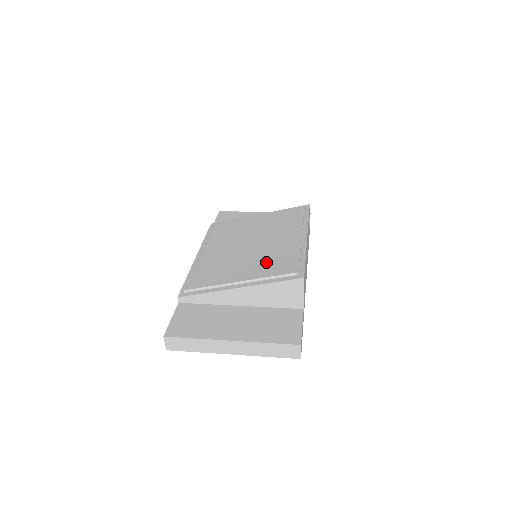
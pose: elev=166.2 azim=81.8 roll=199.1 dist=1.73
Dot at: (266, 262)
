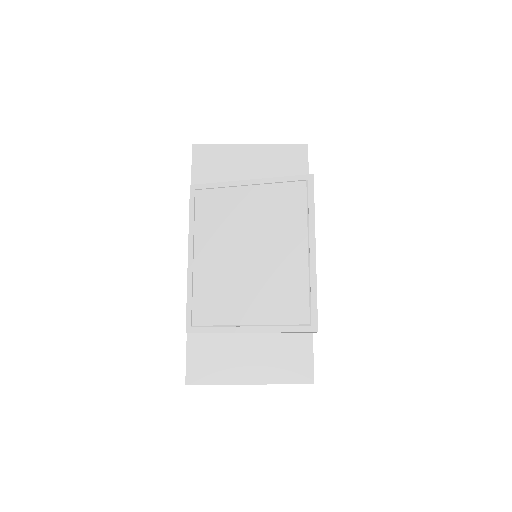
Dot at: (274, 296)
